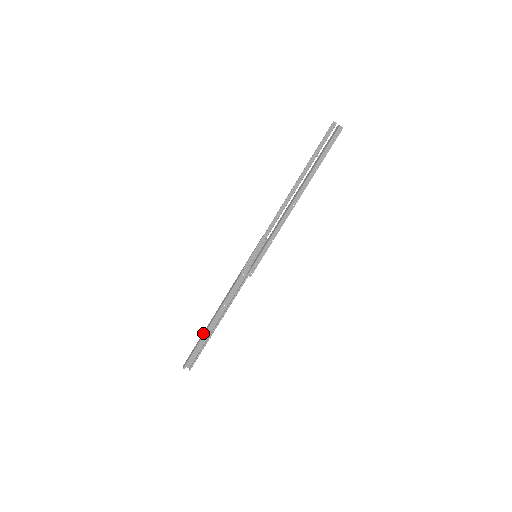
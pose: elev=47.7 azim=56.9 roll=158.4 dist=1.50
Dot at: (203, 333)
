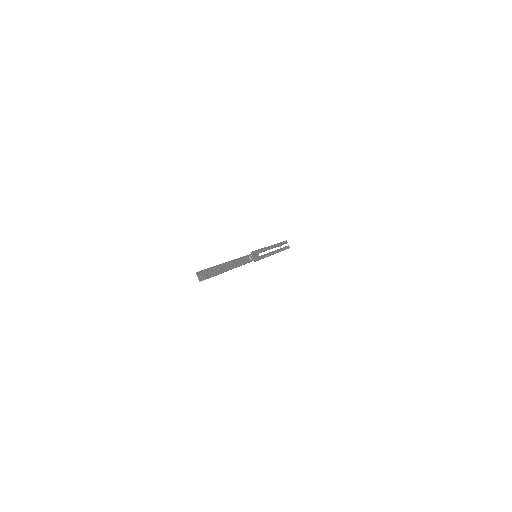
Dot at: occluded
